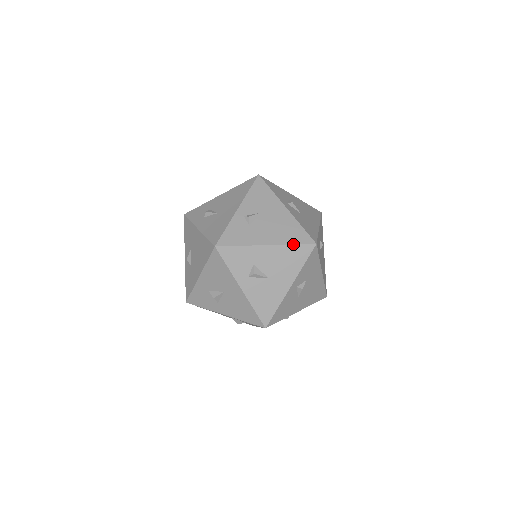
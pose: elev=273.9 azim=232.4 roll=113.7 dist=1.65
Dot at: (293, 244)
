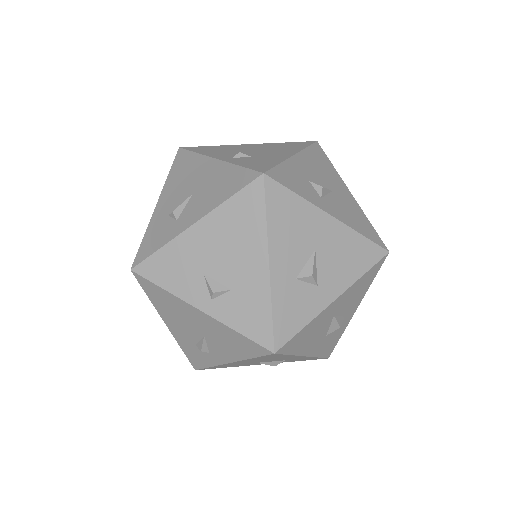
Dot at: (306, 147)
